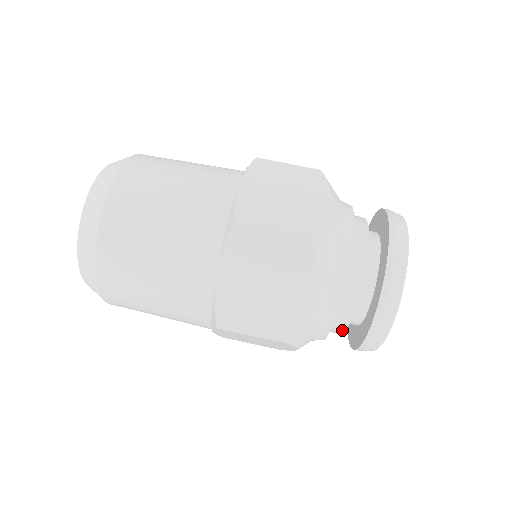
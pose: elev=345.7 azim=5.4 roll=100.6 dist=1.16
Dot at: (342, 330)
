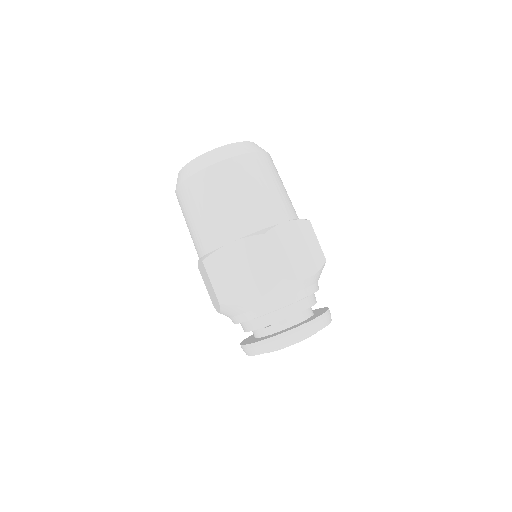
Dot at: occluded
